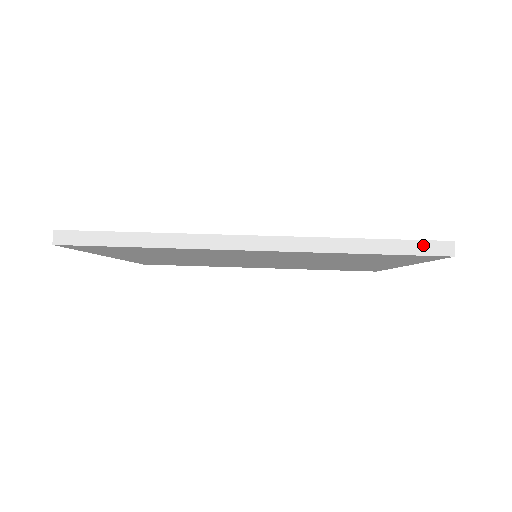
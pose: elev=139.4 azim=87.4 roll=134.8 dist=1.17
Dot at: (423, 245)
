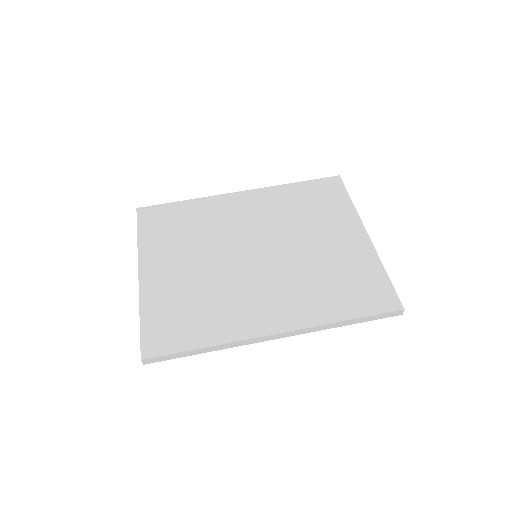
Dot at: (385, 315)
